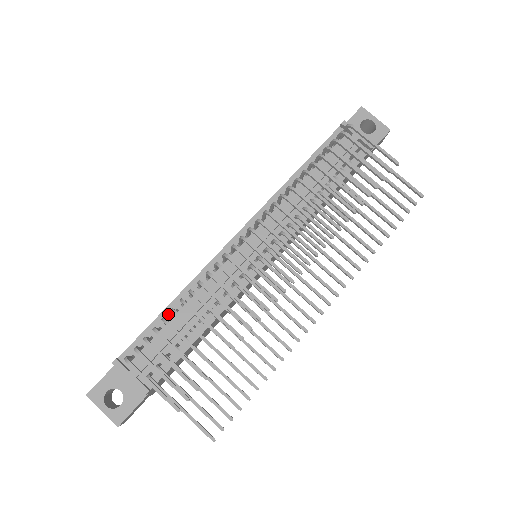
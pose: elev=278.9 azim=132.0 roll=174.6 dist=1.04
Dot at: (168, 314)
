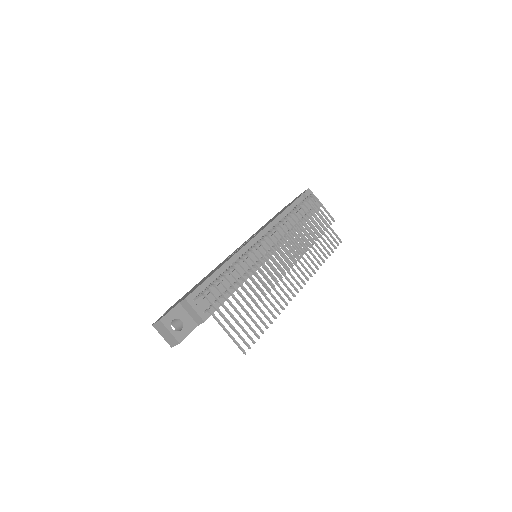
Dot at: (215, 276)
